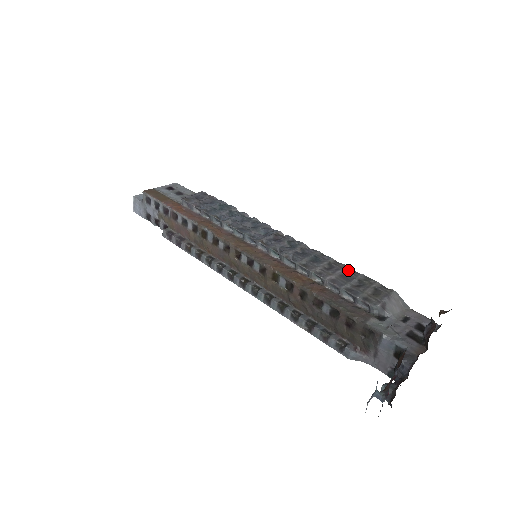
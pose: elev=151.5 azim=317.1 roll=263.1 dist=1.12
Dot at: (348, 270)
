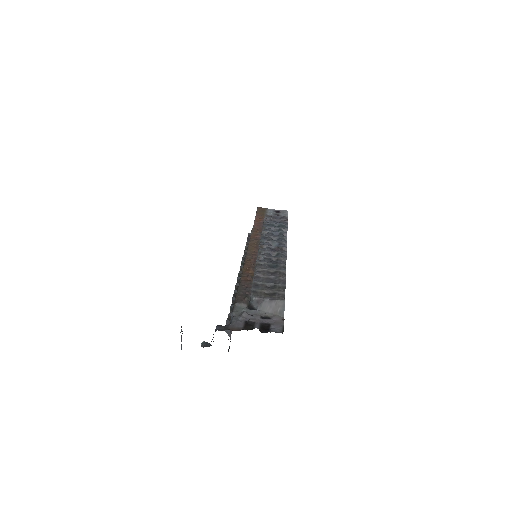
Dot at: (281, 279)
